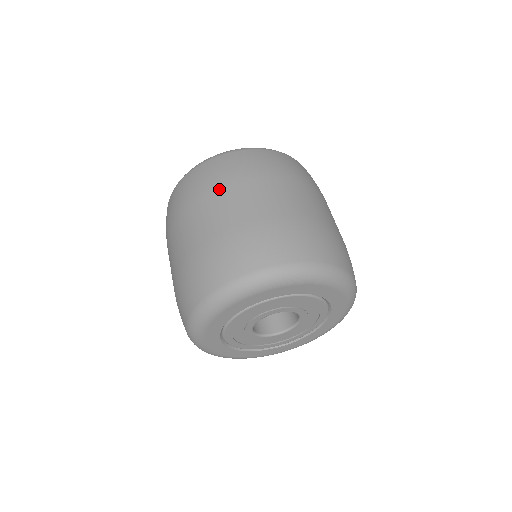
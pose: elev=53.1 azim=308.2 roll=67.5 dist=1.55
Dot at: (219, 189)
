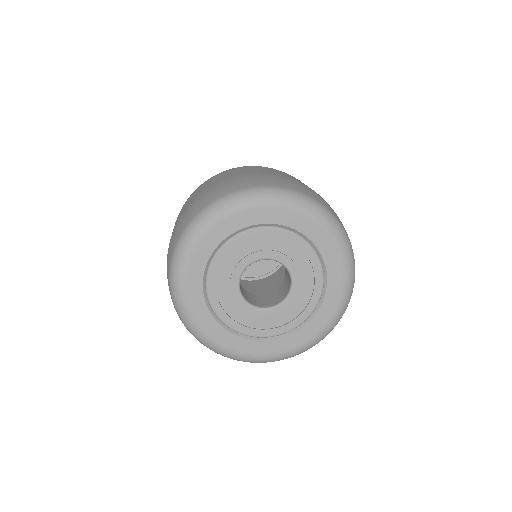
Dot at: (206, 182)
